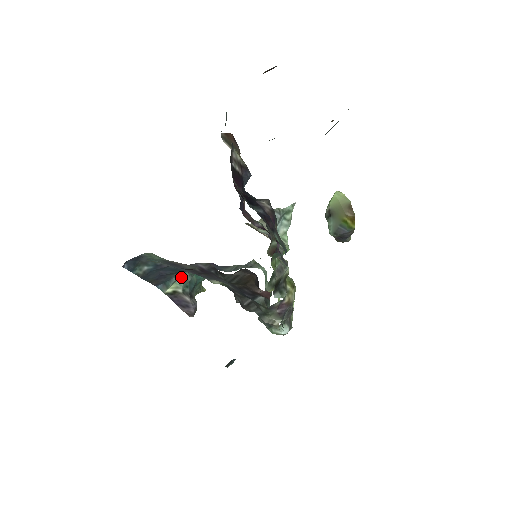
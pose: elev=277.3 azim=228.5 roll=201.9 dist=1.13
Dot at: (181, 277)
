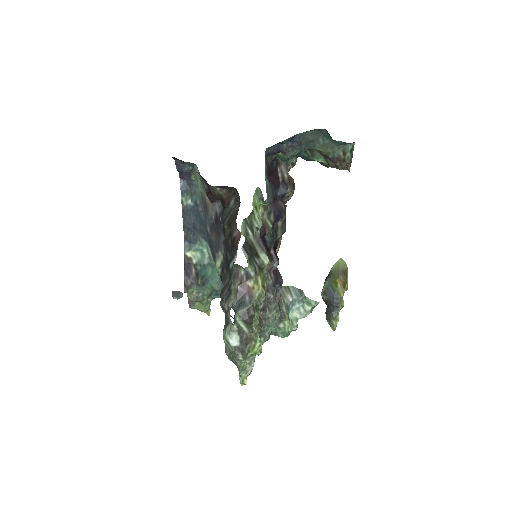
Dot at: (202, 251)
